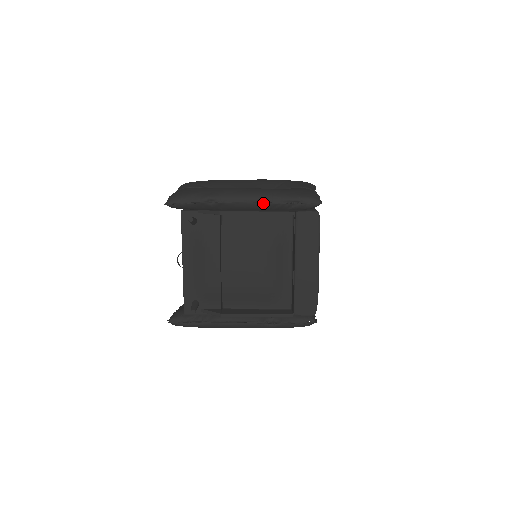
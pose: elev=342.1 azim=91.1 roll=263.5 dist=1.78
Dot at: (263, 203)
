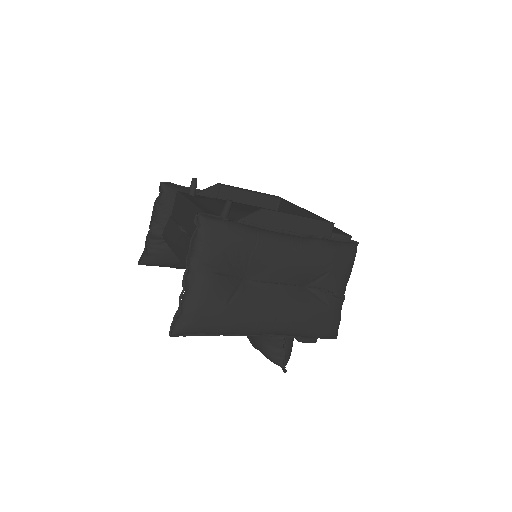
Dot at: occluded
